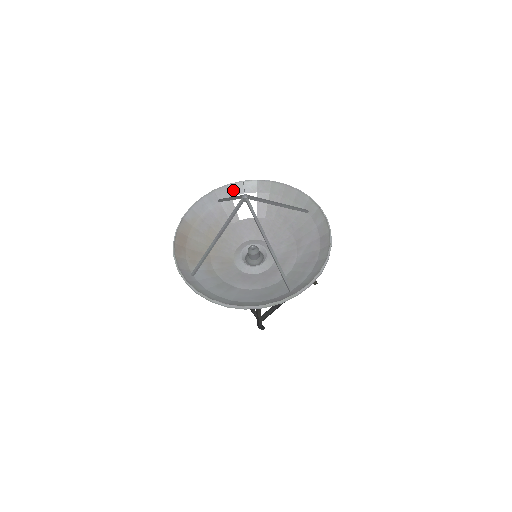
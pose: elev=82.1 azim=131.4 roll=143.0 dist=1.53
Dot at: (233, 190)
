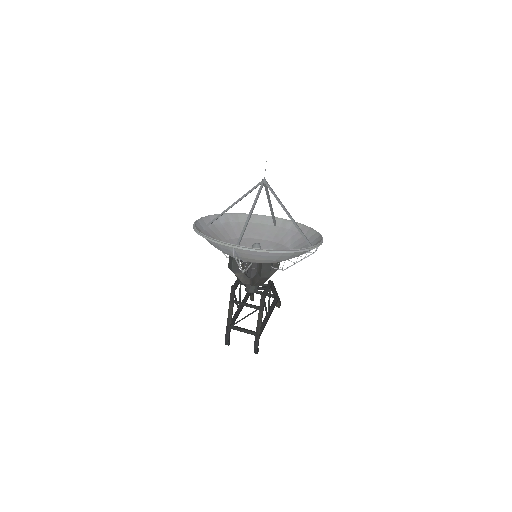
Dot at: occluded
